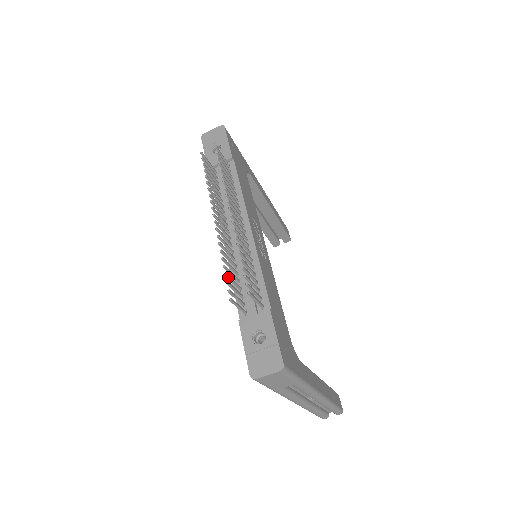
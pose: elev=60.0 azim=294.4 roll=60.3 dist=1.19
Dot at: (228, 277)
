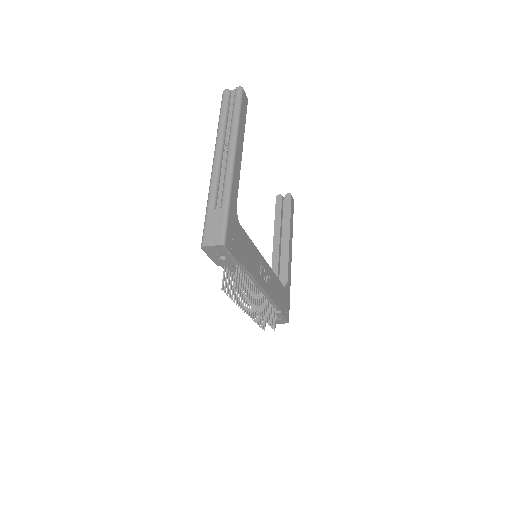
Dot at: (260, 323)
